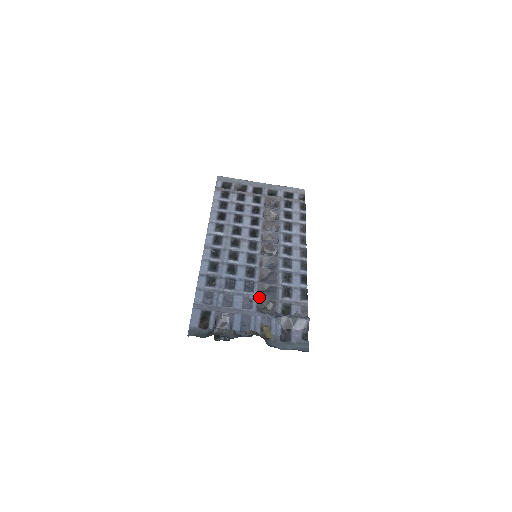
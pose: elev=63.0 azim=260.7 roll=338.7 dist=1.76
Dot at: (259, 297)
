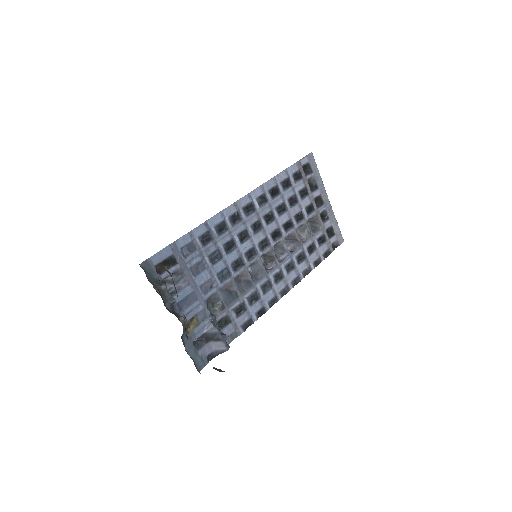
Dot at: (220, 291)
